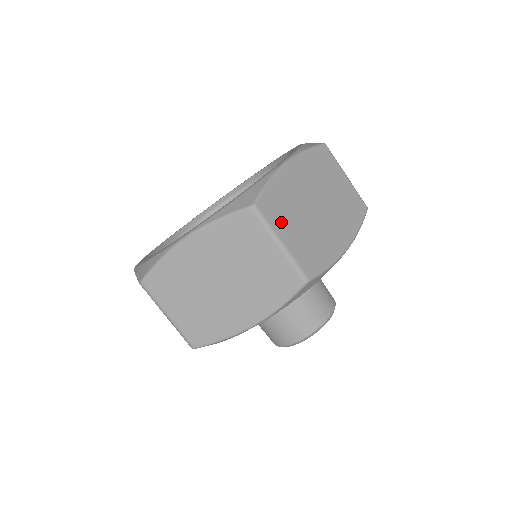
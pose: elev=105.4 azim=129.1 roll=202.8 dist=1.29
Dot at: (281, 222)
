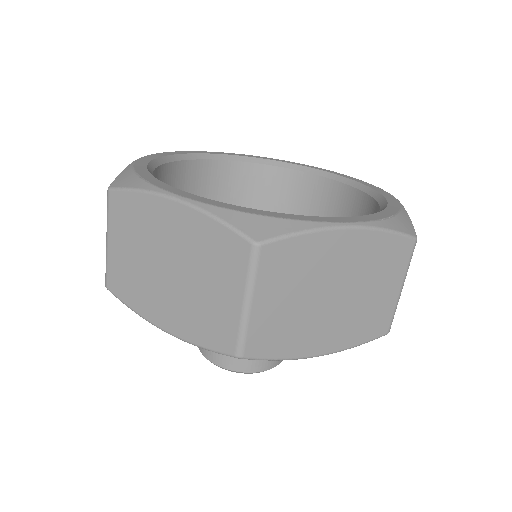
Dot at: (272, 283)
